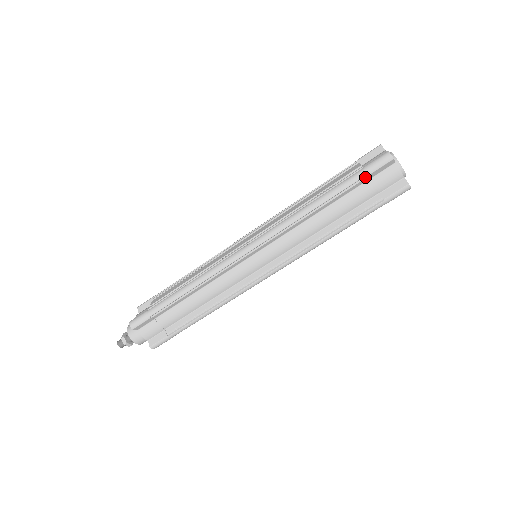
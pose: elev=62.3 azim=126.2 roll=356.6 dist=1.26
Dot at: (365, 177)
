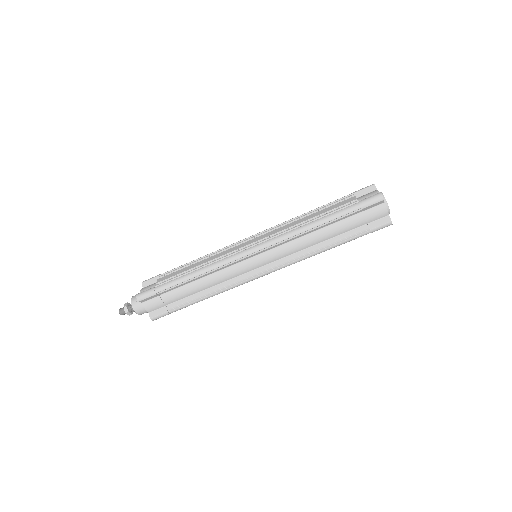
Dot at: (359, 210)
